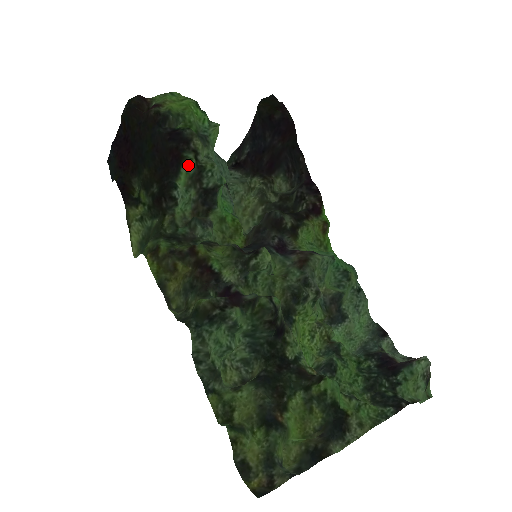
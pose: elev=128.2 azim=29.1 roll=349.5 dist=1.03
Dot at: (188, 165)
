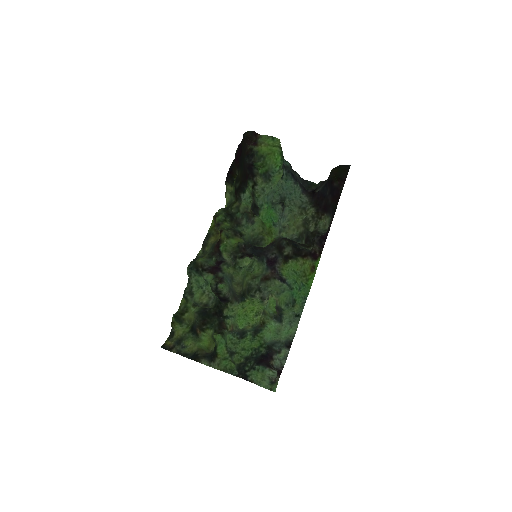
Dot at: (249, 187)
